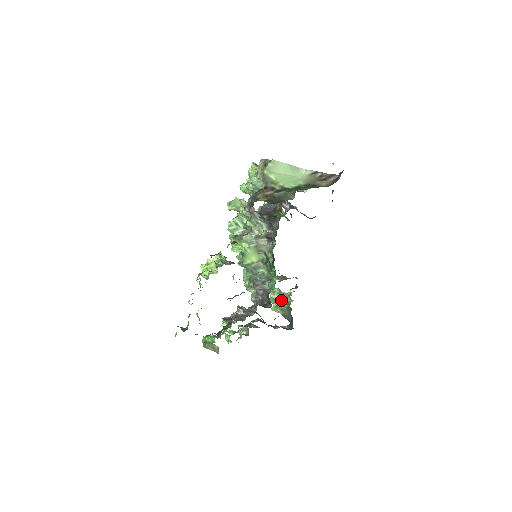
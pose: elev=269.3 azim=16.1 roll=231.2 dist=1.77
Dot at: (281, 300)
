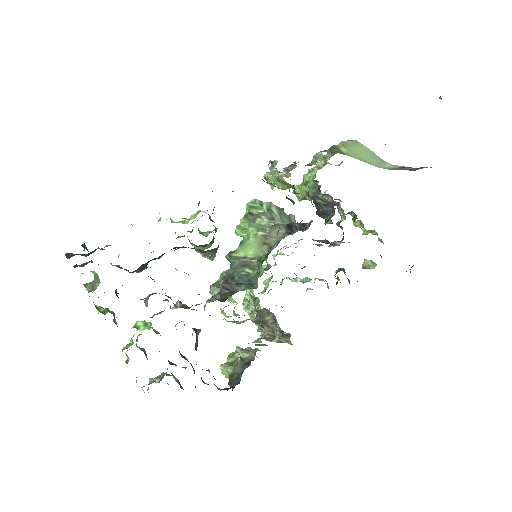
Dot at: (245, 357)
